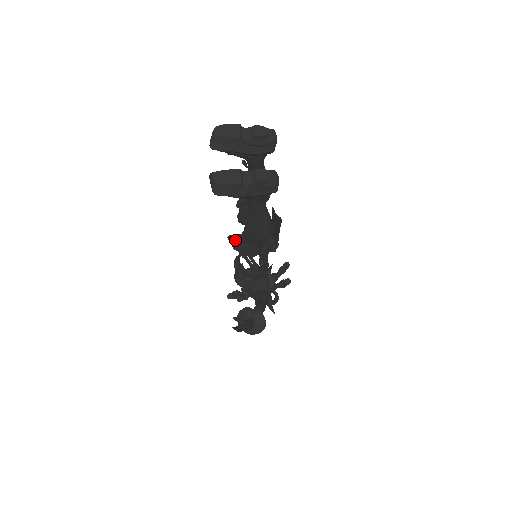
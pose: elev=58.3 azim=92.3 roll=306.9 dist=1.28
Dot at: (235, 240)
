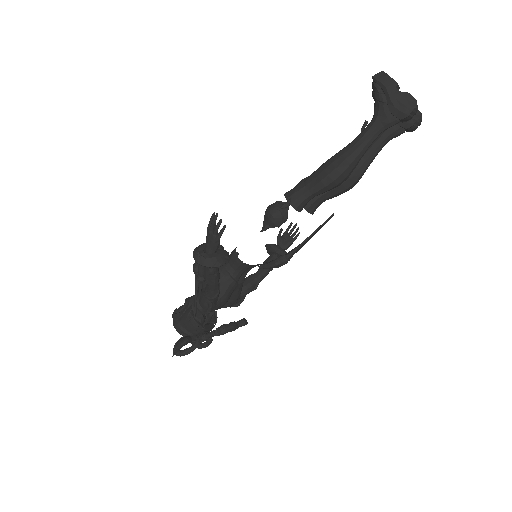
Dot at: occluded
